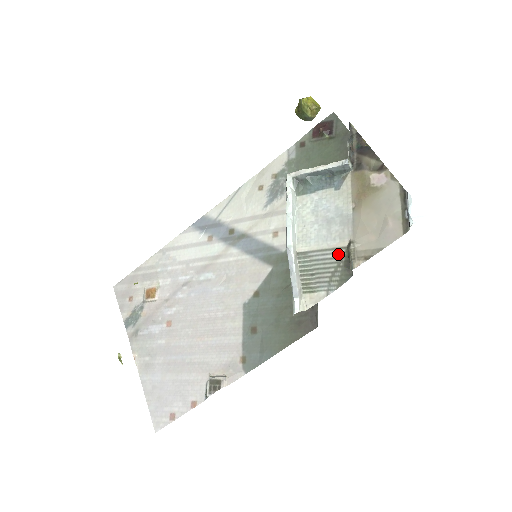
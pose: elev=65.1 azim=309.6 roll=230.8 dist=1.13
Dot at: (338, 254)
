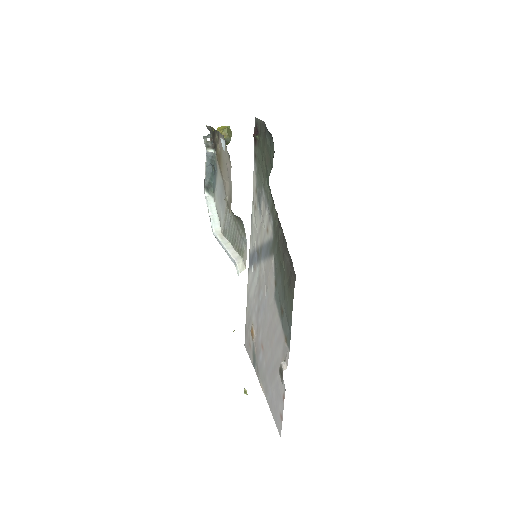
Dot at: occluded
